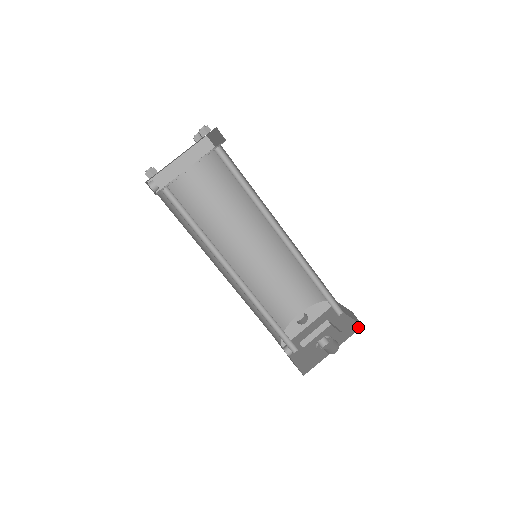
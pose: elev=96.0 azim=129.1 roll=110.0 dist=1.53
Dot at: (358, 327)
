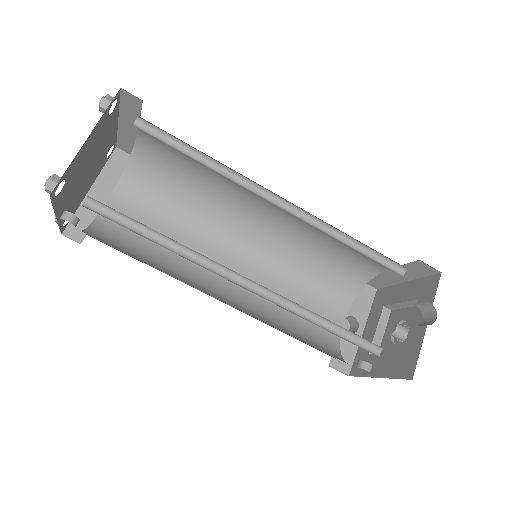
Dot at: (436, 278)
